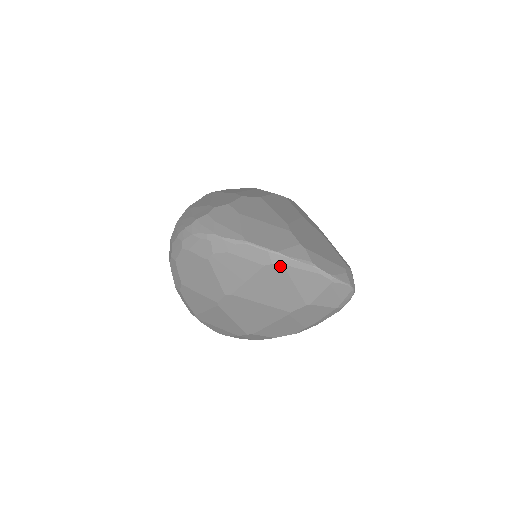
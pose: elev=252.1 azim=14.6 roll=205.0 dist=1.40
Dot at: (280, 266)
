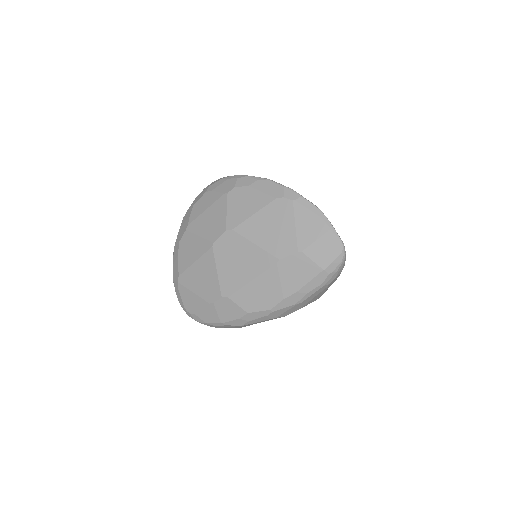
Dot at: (290, 200)
